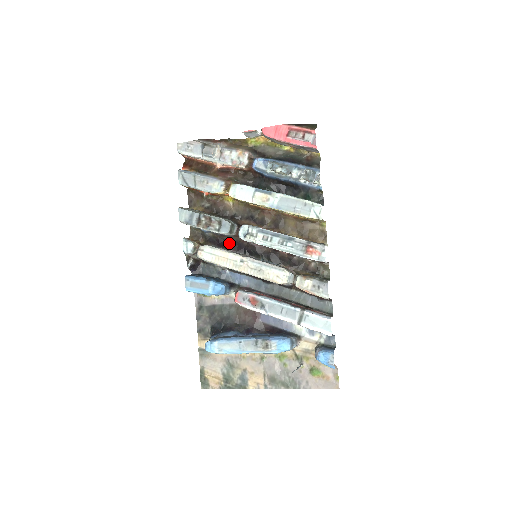
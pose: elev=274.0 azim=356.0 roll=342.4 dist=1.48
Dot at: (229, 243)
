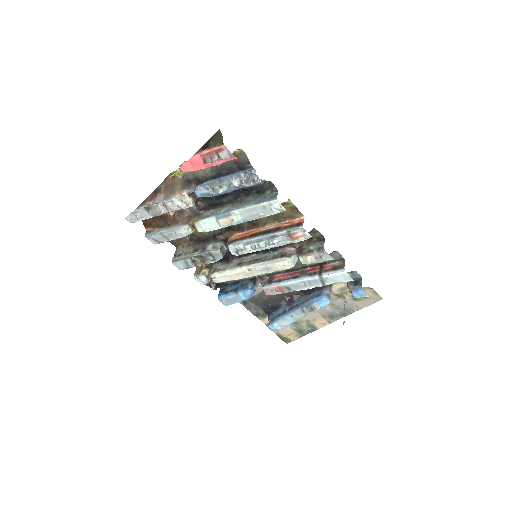
Dot at: (228, 255)
